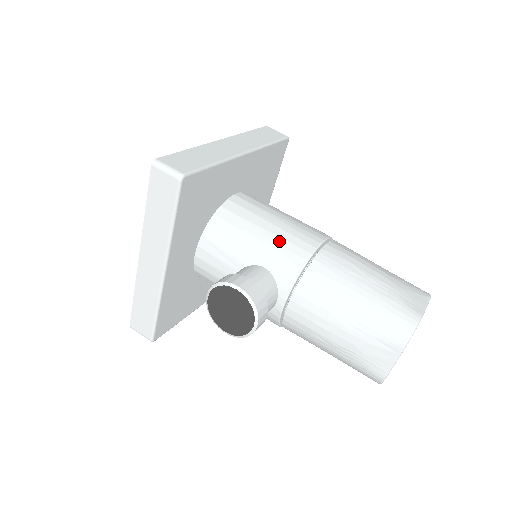
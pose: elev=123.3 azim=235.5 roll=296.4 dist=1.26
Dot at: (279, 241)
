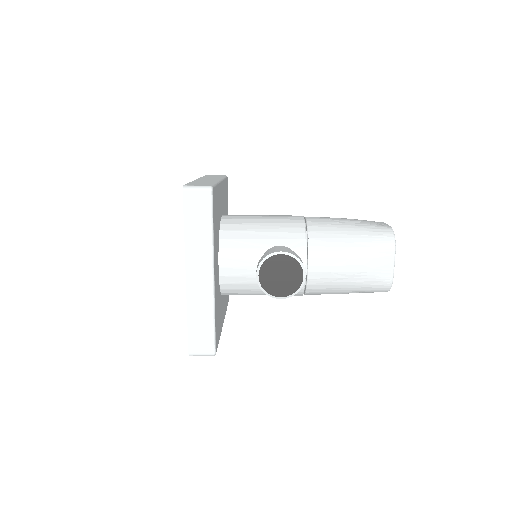
Dot at: (278, 225)
